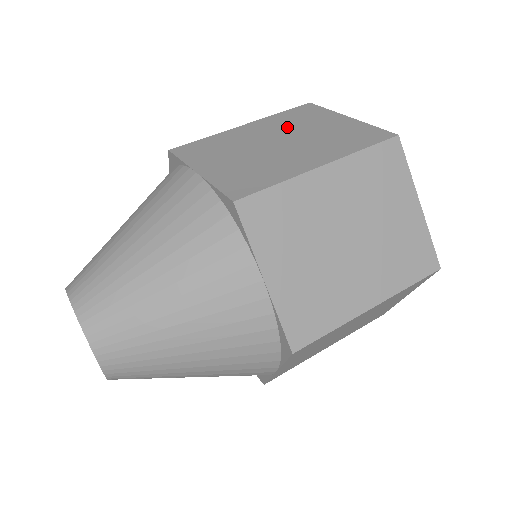
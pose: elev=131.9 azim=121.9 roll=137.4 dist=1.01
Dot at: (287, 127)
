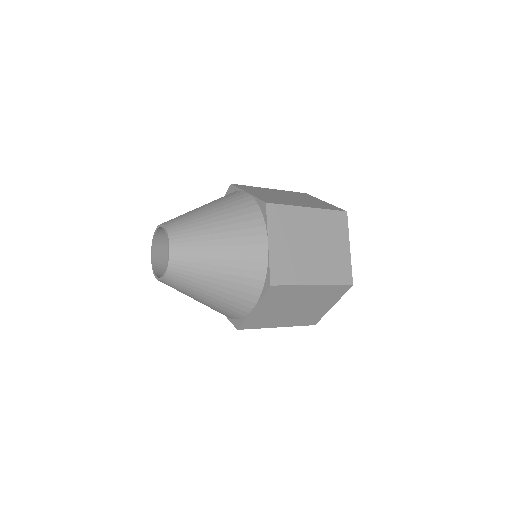
Dot at: occluded
